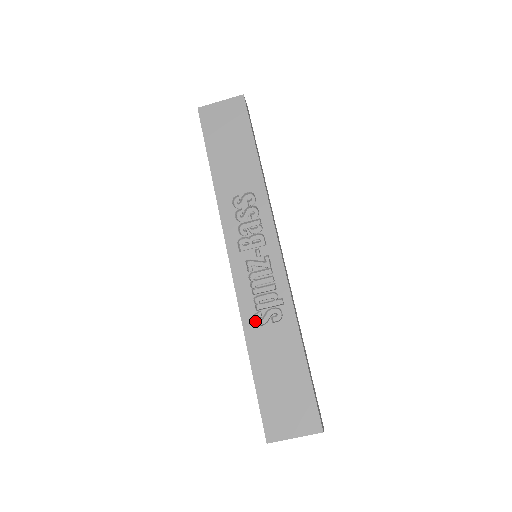
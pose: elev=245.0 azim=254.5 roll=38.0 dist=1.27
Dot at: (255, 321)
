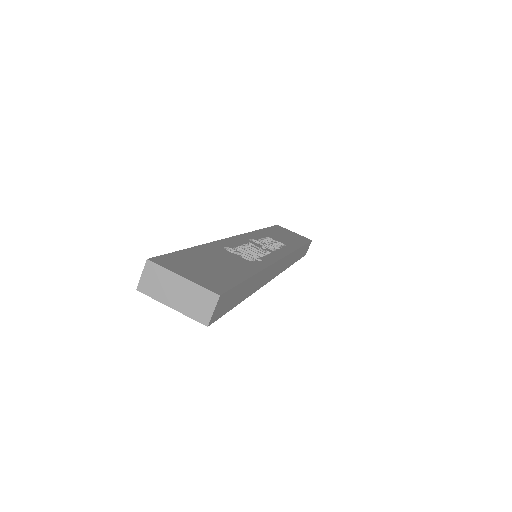
Dot at: occluded
